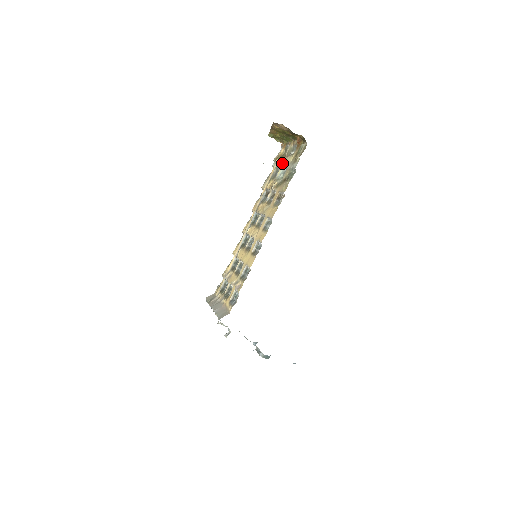
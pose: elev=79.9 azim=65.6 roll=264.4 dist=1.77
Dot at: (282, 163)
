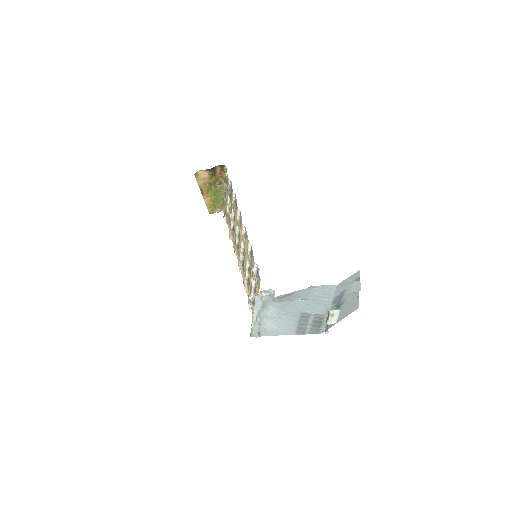
Dot at: (226, 204)
